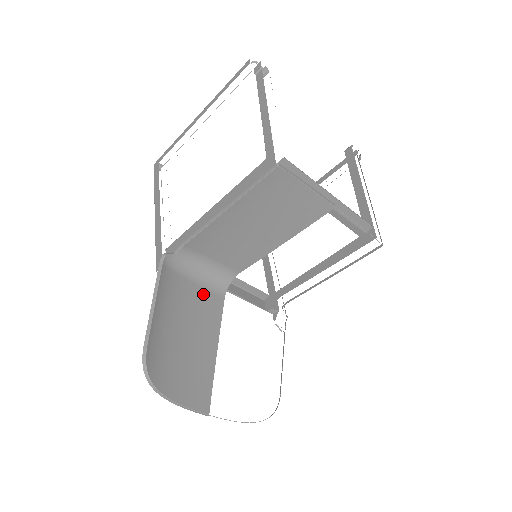
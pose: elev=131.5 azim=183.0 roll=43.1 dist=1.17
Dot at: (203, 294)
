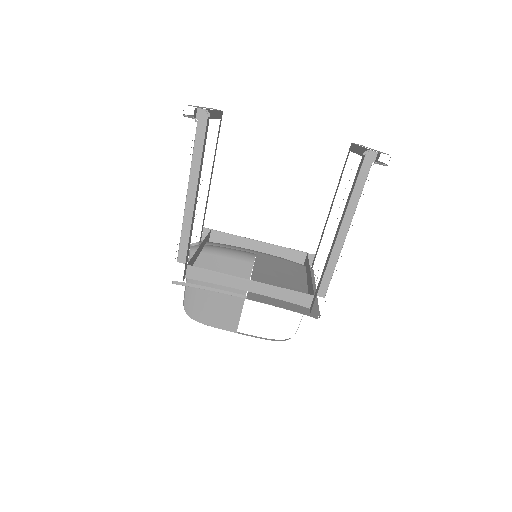
Dot at: (232, 262)
